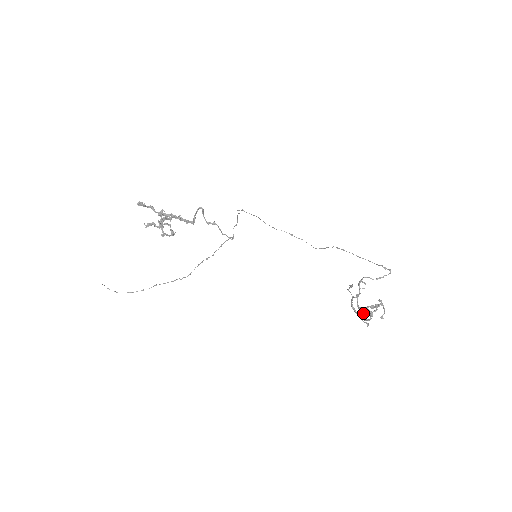
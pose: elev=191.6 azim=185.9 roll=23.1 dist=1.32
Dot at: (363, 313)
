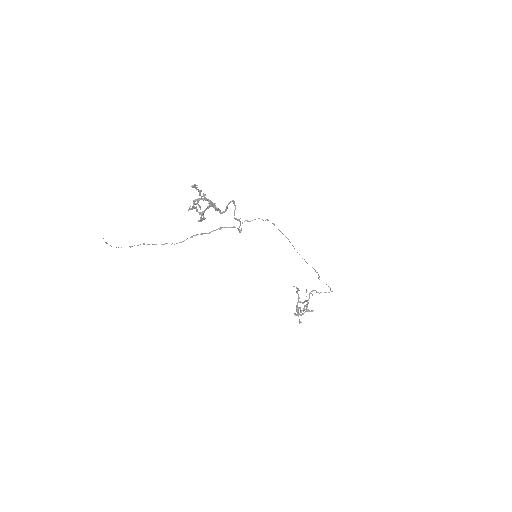
Dot at: occluded
